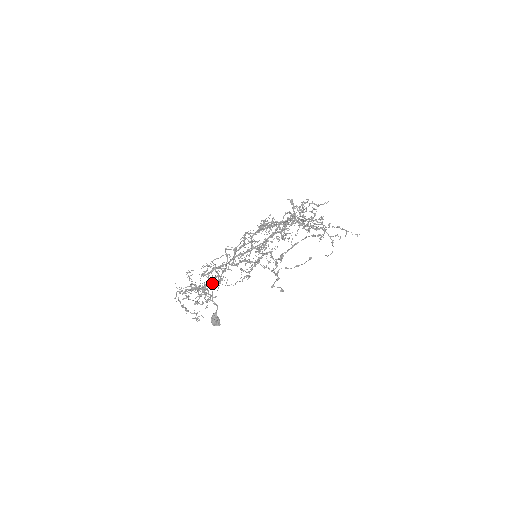
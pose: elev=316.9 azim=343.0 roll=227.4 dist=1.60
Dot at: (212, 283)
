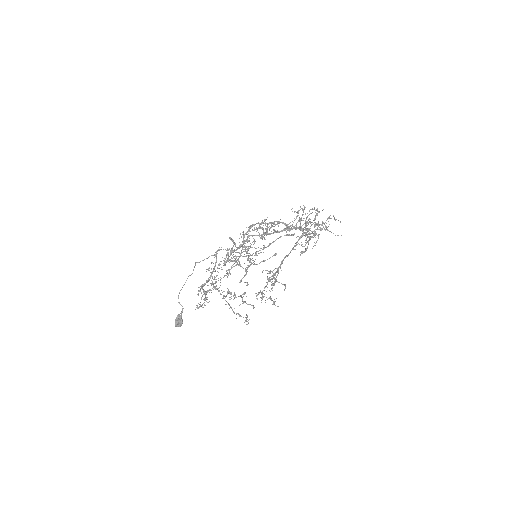
Dot at: (204, 285)
